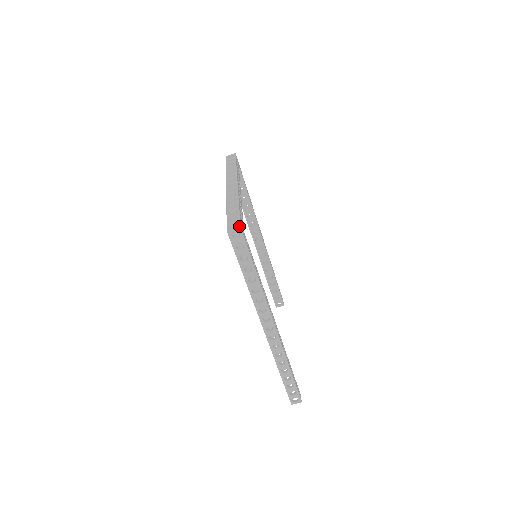
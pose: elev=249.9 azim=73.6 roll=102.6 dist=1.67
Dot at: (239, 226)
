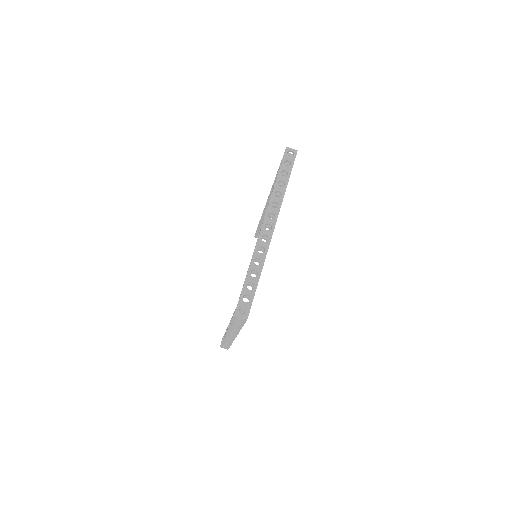
Dot at: (247, 318)
